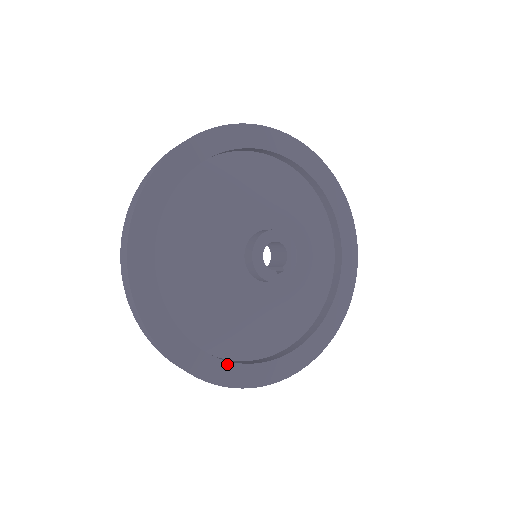
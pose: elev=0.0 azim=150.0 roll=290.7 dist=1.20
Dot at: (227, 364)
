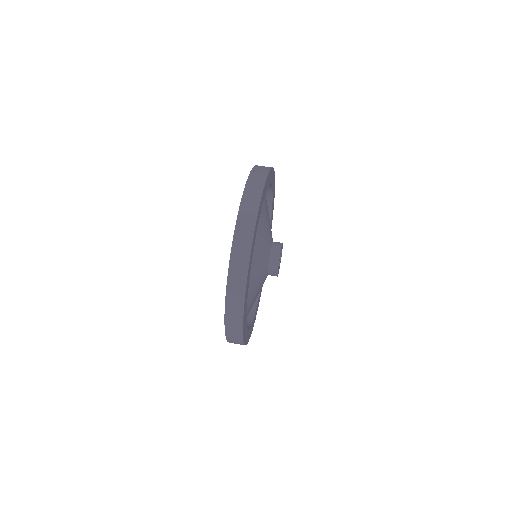
Dot at: occluded
